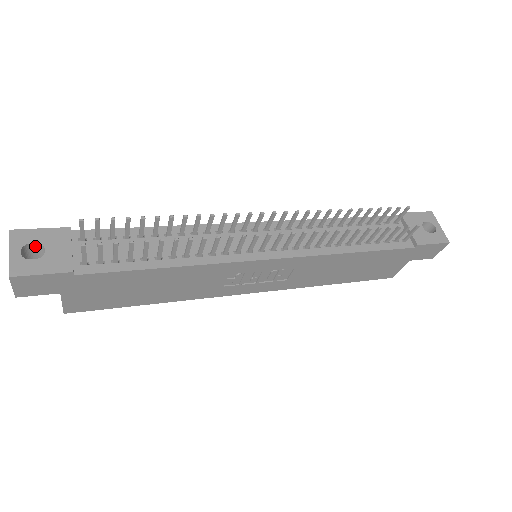
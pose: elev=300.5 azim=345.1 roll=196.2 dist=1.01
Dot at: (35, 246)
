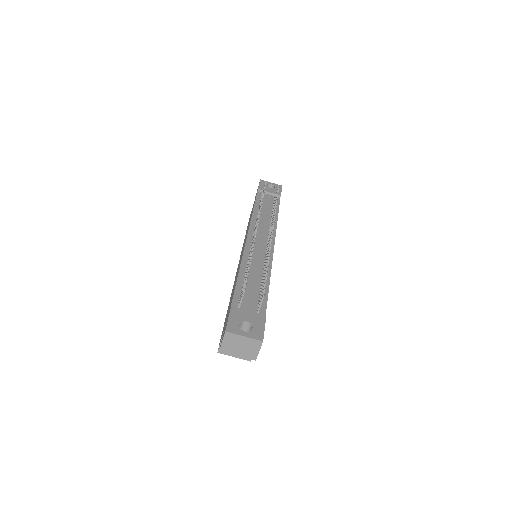
Dot at: (238, 327)
